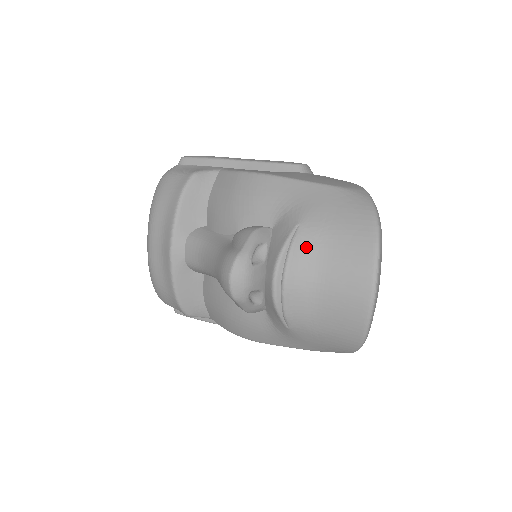
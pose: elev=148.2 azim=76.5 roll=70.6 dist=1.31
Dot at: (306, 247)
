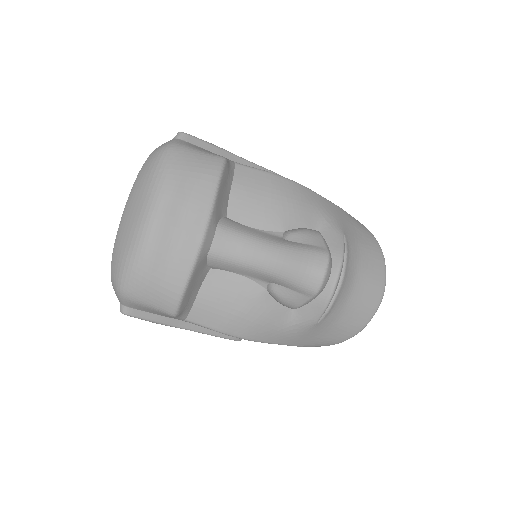
Dot at: (351, 254)
